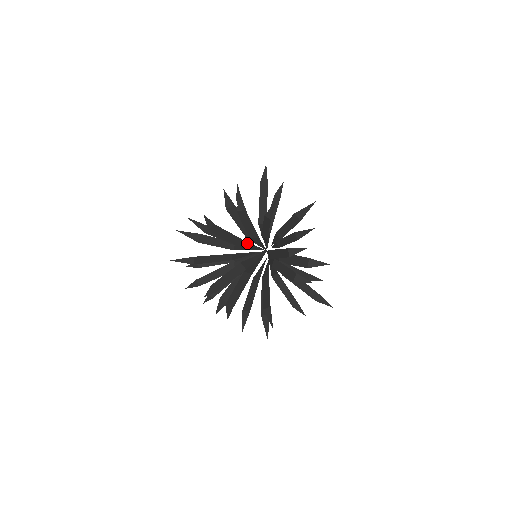
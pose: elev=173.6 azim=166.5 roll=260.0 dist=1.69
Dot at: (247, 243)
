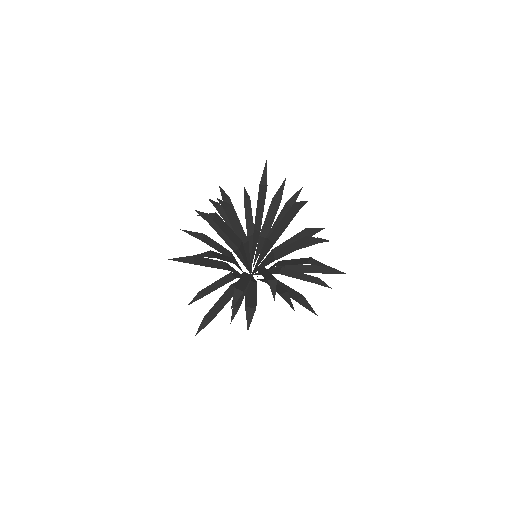
Dot at: (242, 246)
